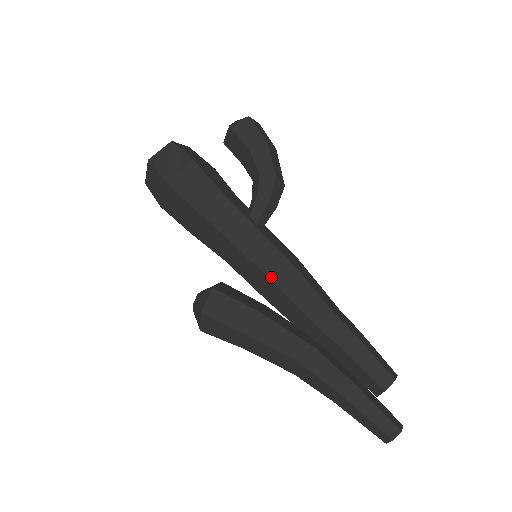
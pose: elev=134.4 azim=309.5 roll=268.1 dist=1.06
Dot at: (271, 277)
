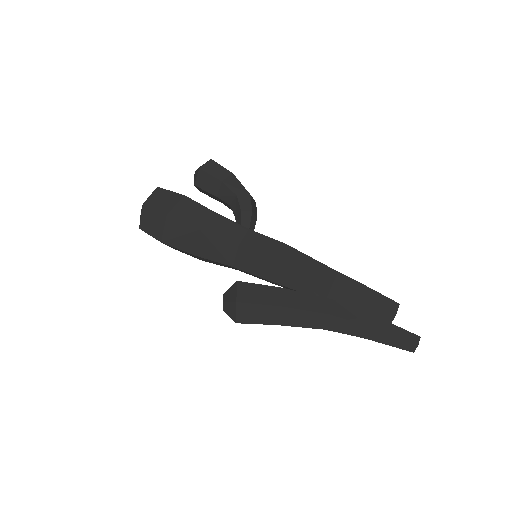
Dot at: (280, 260)
